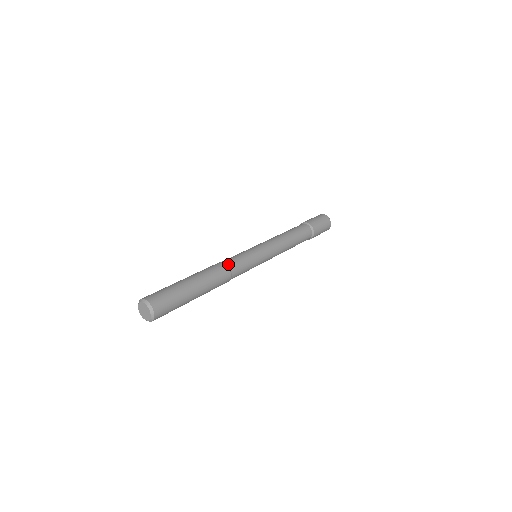
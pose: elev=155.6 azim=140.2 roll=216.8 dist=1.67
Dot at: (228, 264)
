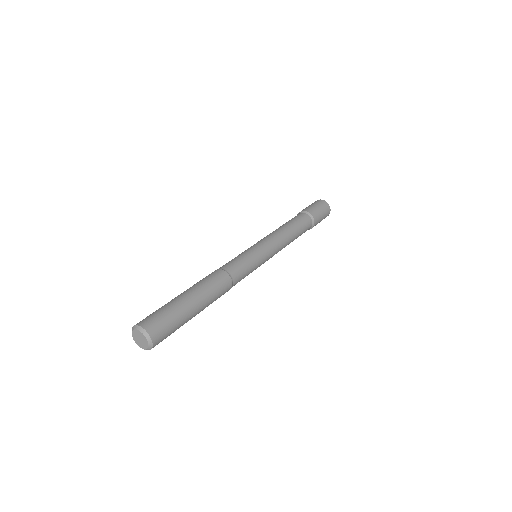
Dot at: (225, 269)
